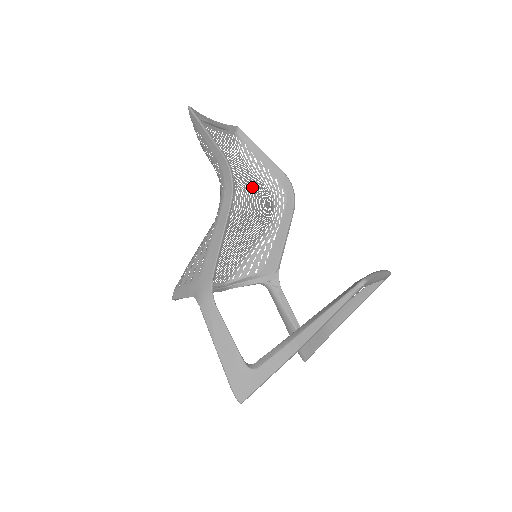
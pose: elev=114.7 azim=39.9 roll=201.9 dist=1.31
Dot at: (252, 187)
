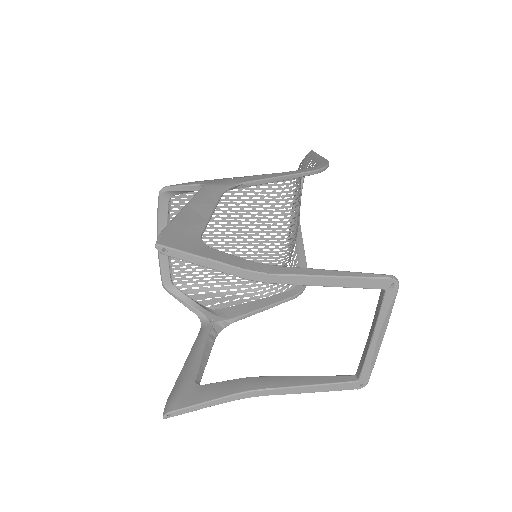
Dot at: occluded
